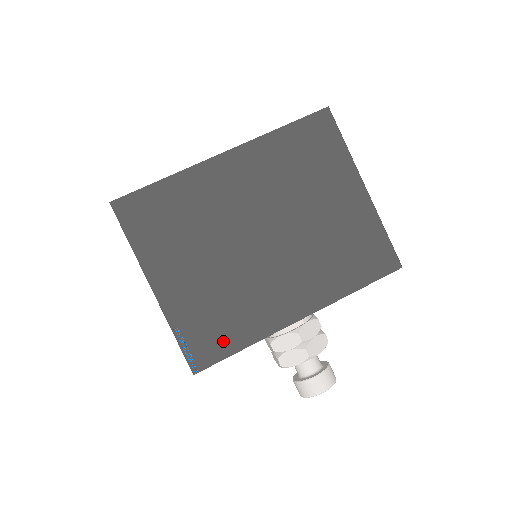
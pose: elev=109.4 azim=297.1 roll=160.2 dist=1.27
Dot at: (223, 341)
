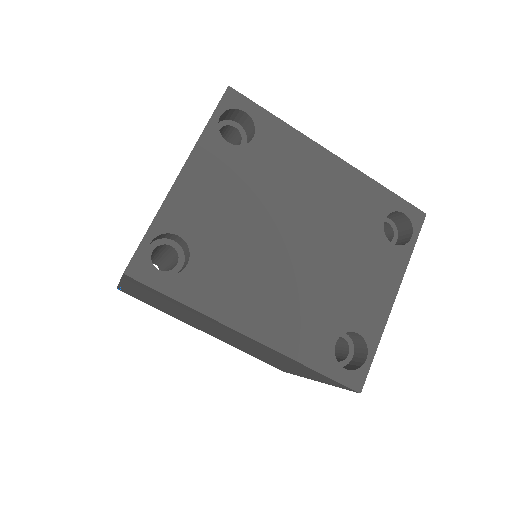
Dot at: (148, 303)
